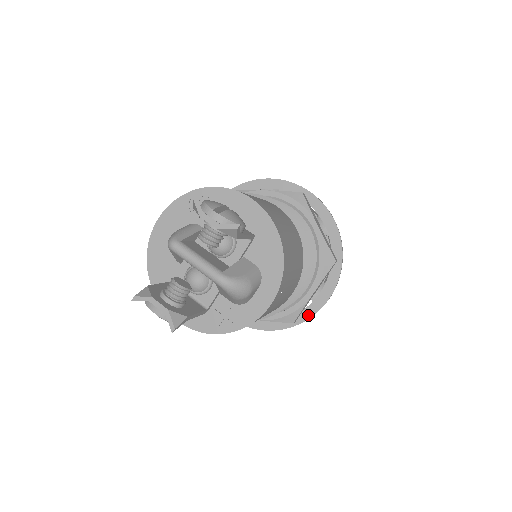
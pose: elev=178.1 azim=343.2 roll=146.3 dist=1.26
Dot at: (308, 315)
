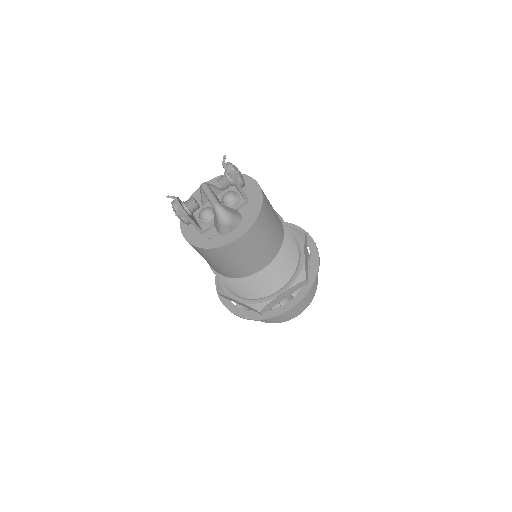
Dot at: (273, 315)
